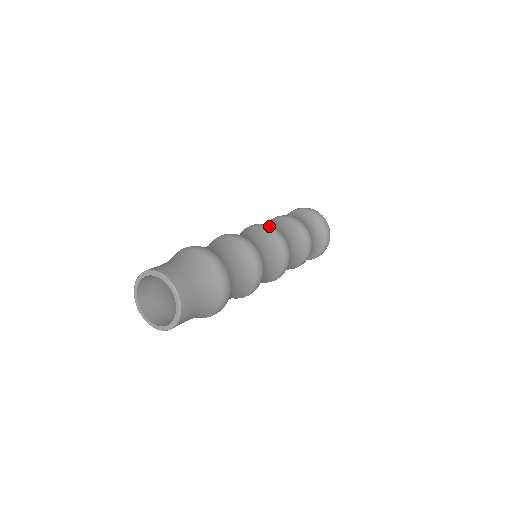
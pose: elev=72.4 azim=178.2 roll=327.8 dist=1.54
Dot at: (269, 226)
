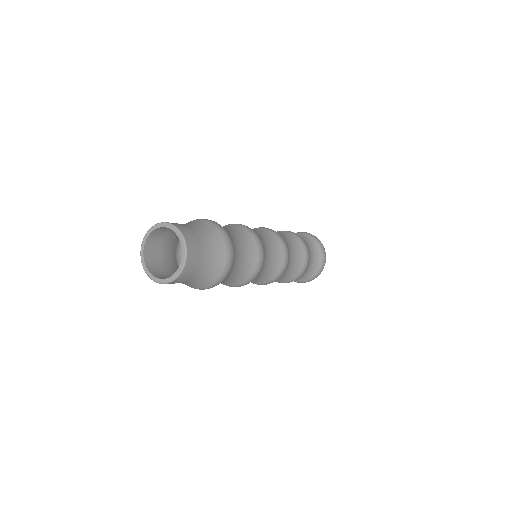
Dot at: occluded
